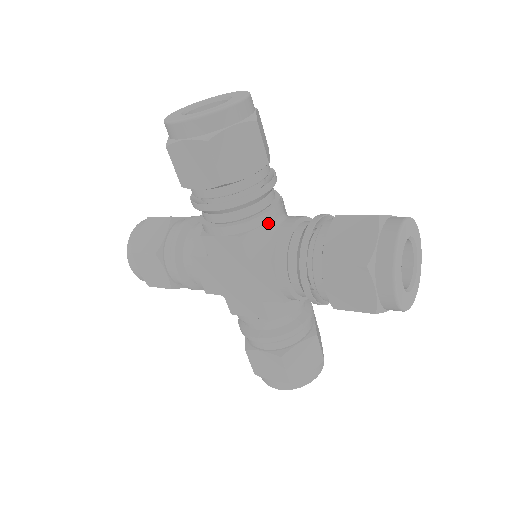
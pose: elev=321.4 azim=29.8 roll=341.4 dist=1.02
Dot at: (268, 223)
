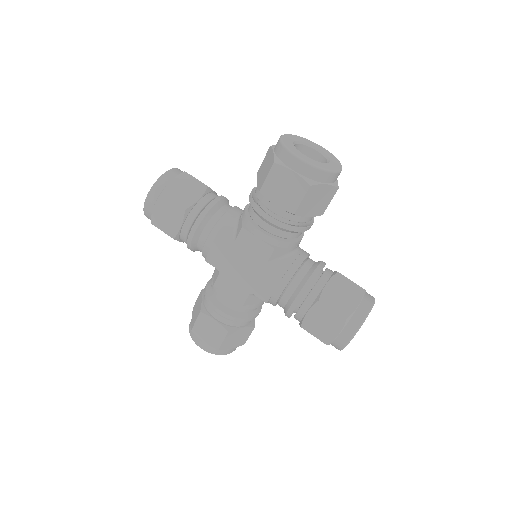
Dot at: (292, 248)
